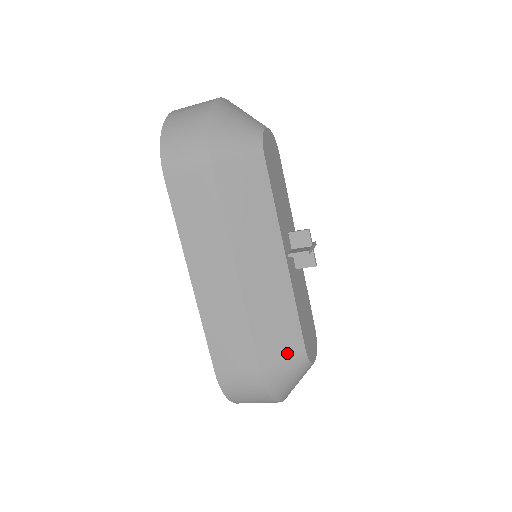
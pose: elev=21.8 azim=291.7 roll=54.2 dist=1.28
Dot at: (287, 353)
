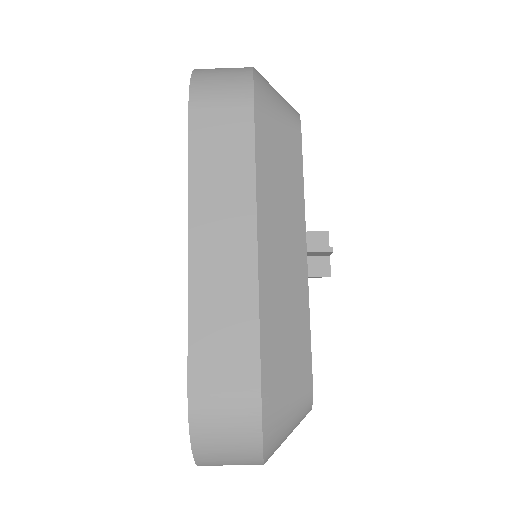
Dot at: (293, 373)
